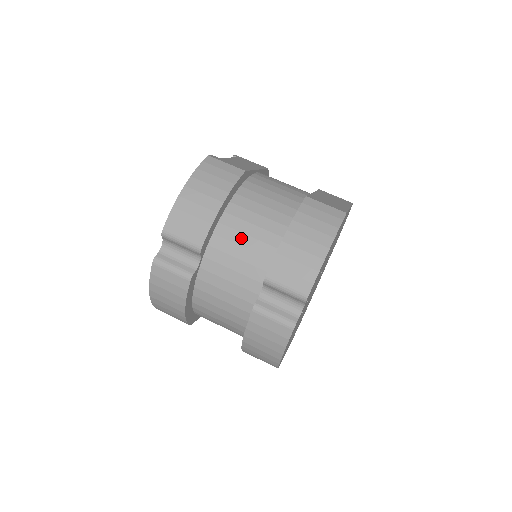
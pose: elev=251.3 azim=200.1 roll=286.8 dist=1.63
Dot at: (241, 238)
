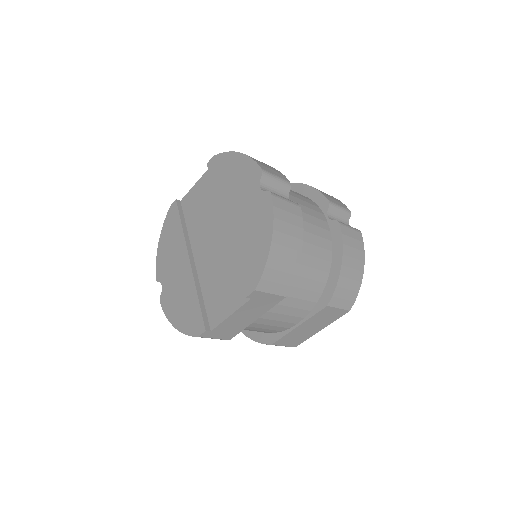
Dot at: occluded
